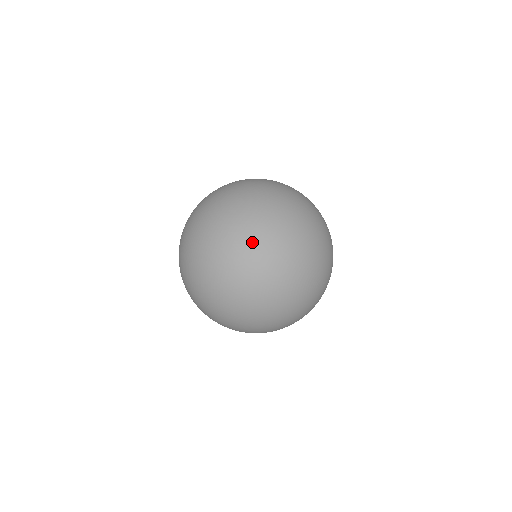
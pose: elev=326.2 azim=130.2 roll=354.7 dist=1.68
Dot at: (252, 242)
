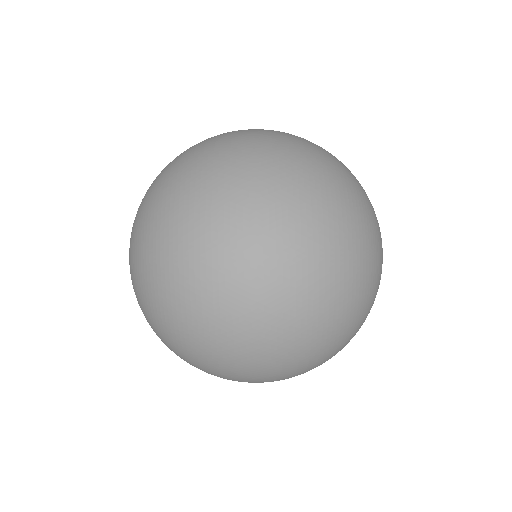
Dot at: (328, 306)
